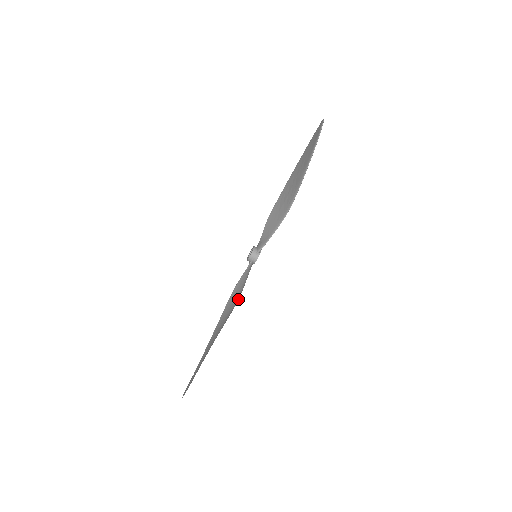
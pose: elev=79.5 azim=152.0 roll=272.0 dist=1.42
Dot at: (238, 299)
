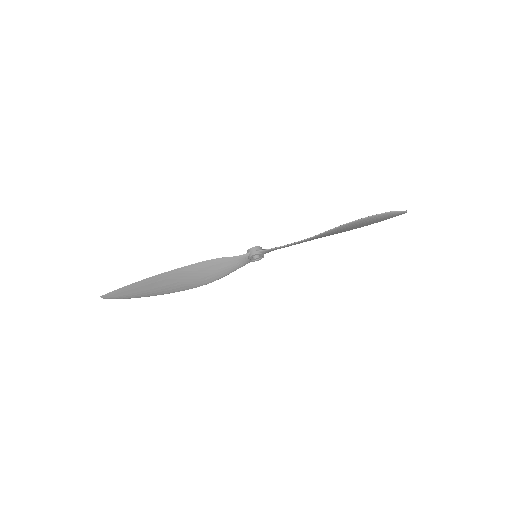
Dot at: (214, 280)
